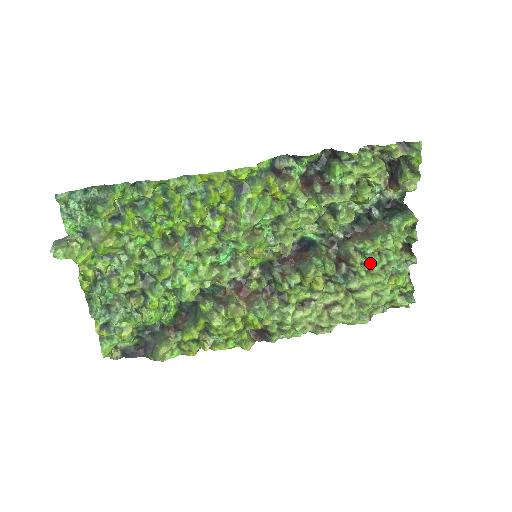
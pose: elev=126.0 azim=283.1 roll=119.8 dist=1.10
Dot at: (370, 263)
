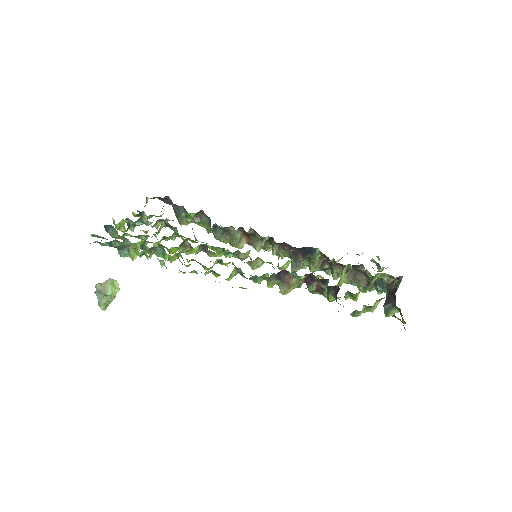
Dot at: occluded
